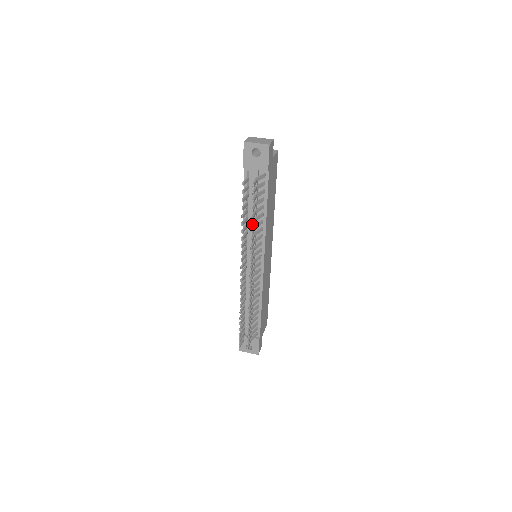
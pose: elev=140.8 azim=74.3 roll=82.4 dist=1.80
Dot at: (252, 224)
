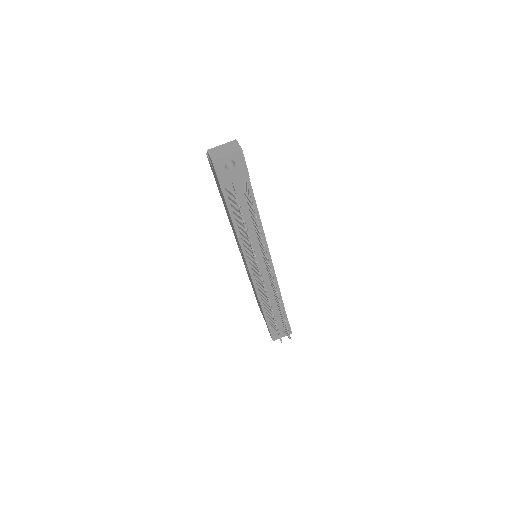
Dot at: (262, 238)
